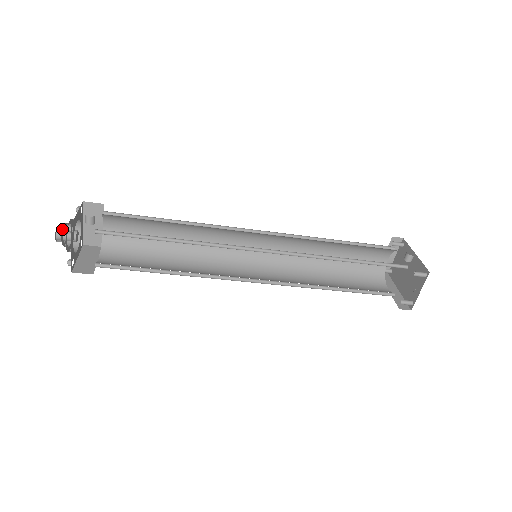
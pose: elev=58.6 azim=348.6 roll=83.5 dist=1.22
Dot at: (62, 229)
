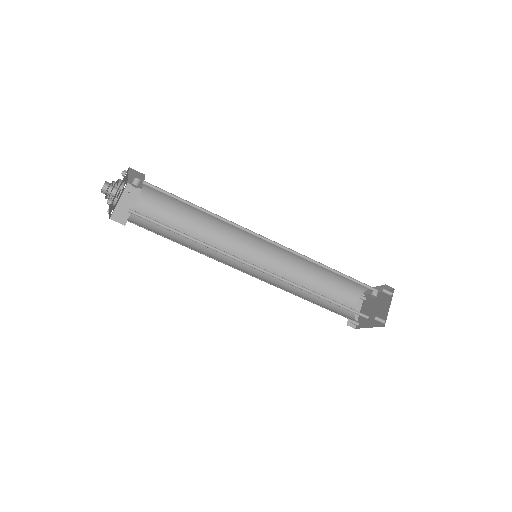
Dot at: (111, 183)
